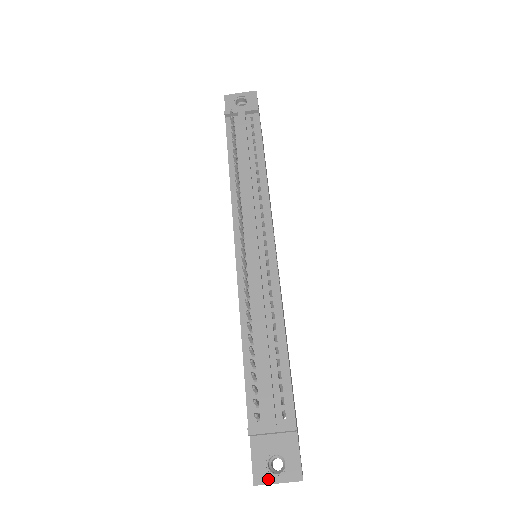
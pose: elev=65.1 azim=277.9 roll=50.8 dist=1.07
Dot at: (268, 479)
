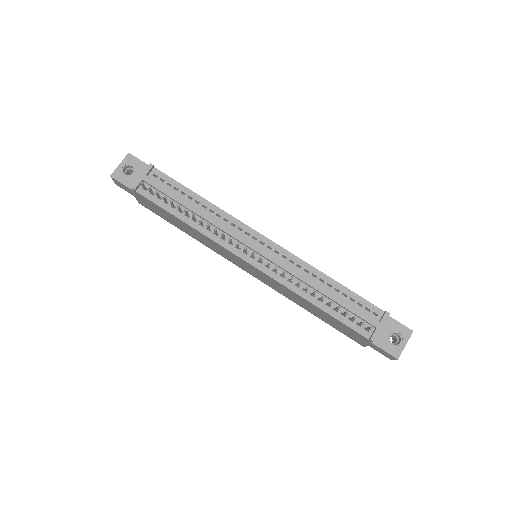
Dot at: (400, 349)
